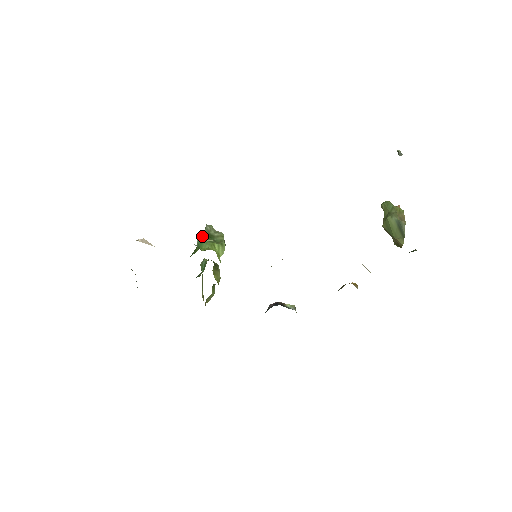
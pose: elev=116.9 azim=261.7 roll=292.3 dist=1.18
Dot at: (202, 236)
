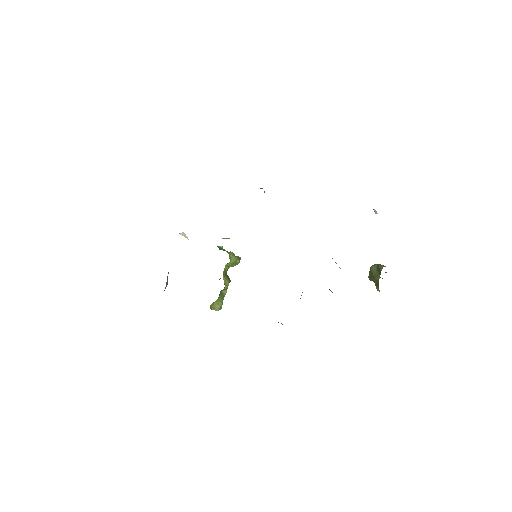
Dot at: (224, 249)
